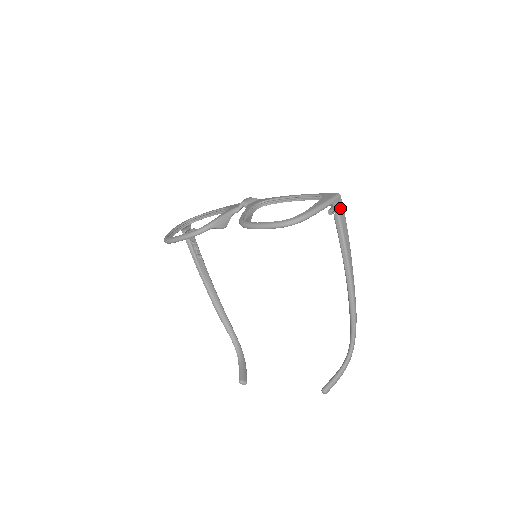
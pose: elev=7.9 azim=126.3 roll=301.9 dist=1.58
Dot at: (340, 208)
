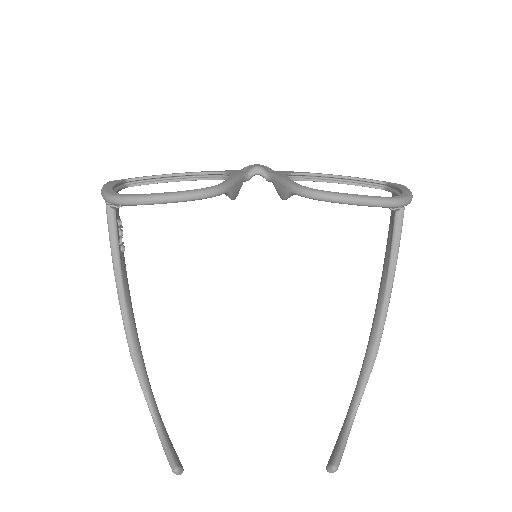
Dot at: occluded
